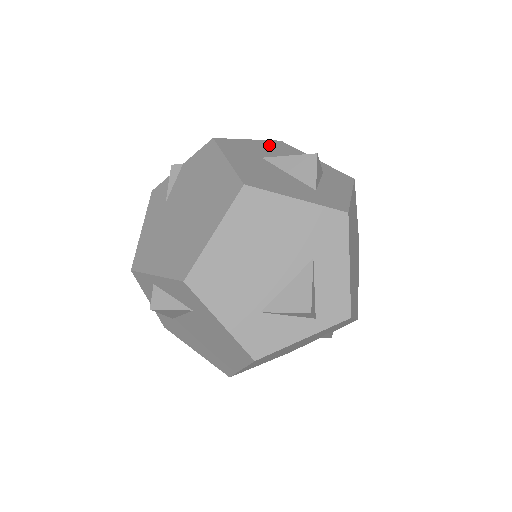
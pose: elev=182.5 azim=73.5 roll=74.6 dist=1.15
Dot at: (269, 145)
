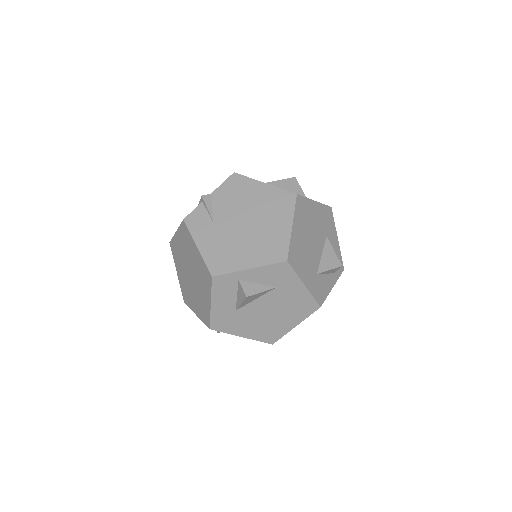
Dot at: occluded
